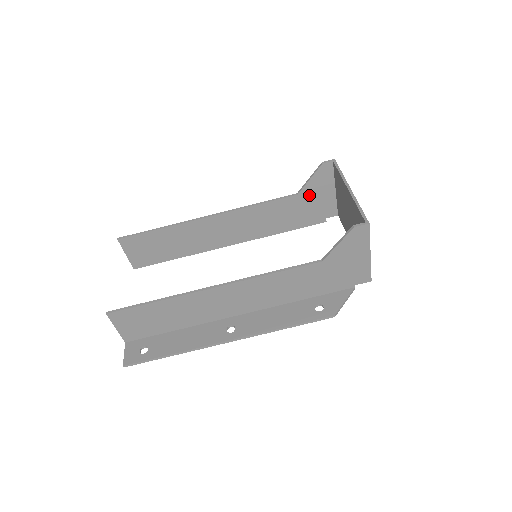
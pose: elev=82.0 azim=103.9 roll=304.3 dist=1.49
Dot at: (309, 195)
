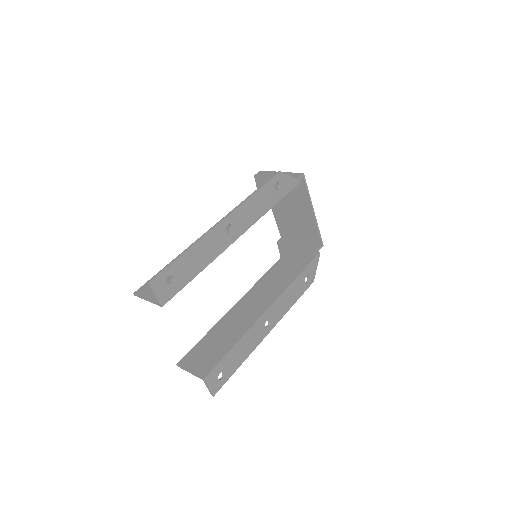
Dot at: (288, 253)
